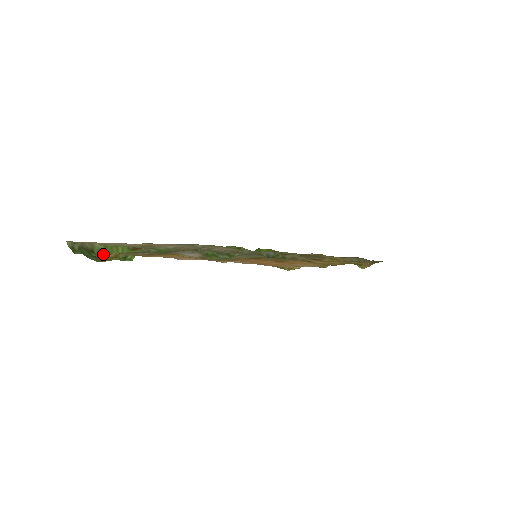
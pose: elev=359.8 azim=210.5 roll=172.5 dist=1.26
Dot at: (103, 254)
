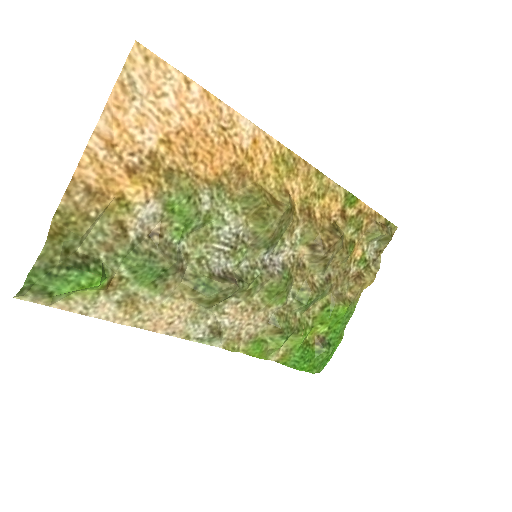
Dot at: (65, 293)
